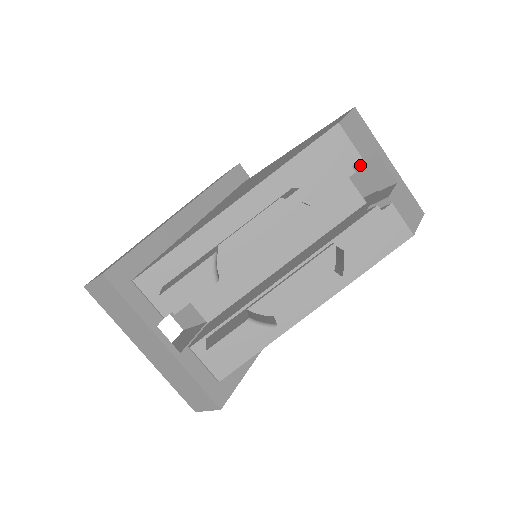
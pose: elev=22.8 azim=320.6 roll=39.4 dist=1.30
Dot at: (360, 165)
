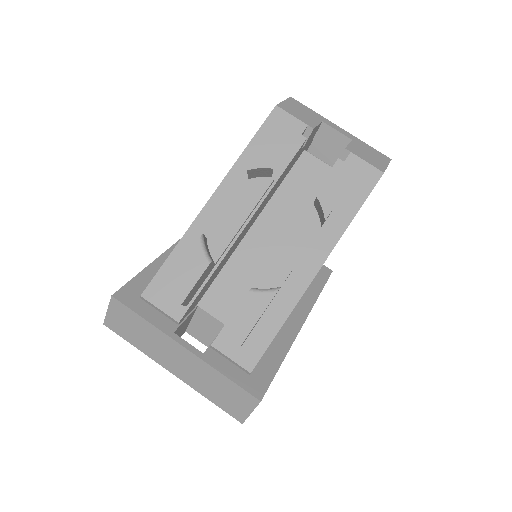
Dot at: (309, 132)
